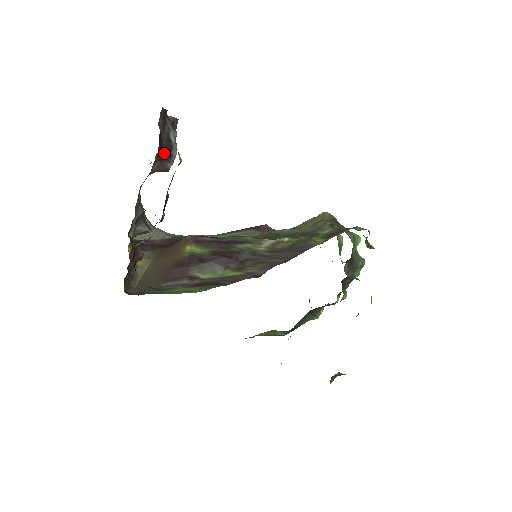
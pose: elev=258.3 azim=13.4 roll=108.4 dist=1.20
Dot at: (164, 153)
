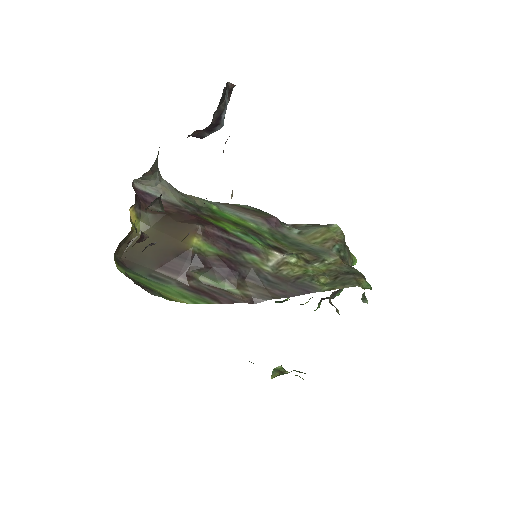
Dot at: (208, 128)
